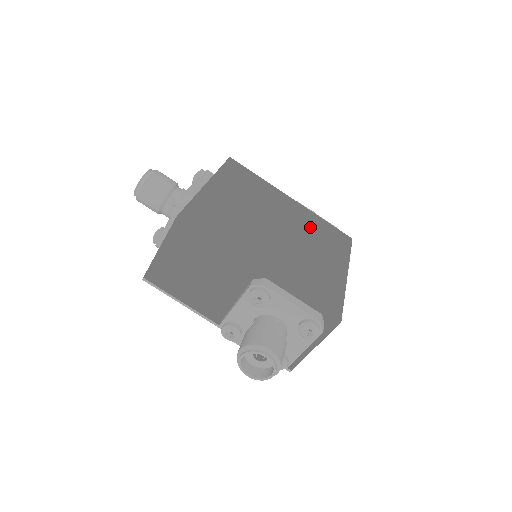
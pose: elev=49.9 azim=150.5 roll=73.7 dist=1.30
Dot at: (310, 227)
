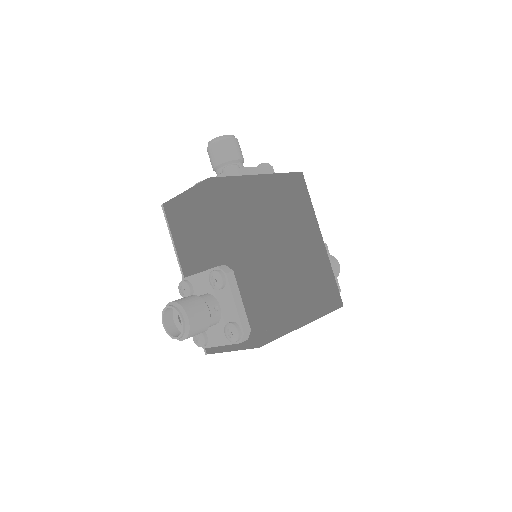
Dot at: (314, 269)
